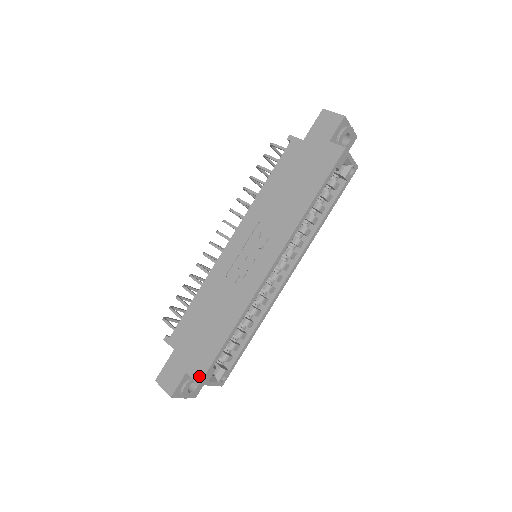
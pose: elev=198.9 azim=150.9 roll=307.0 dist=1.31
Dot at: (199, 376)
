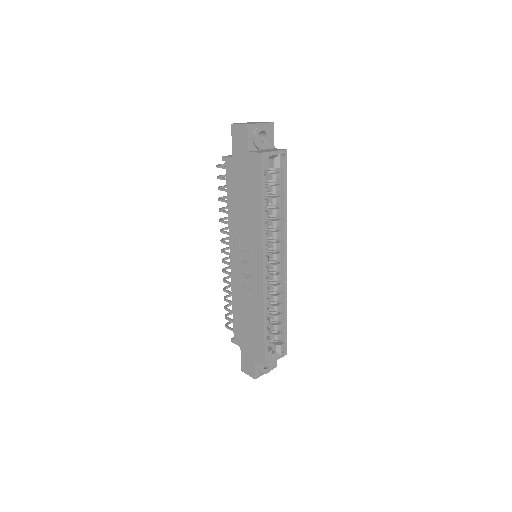
Dot at: (262, 361)
